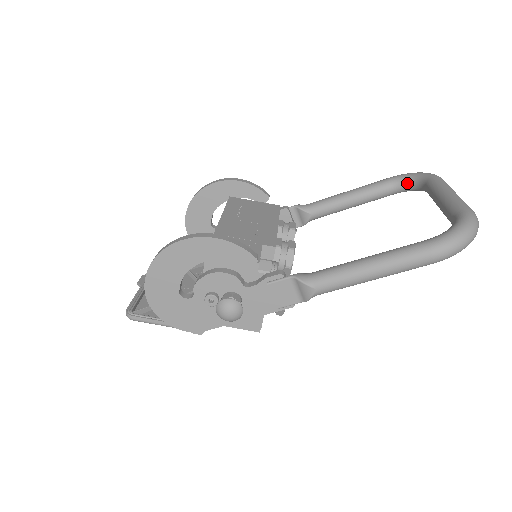
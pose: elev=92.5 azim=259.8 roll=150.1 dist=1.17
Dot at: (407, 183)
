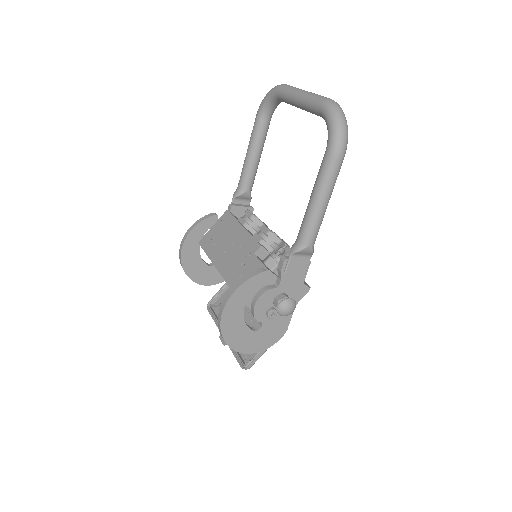
Dot at: (269, 108)
